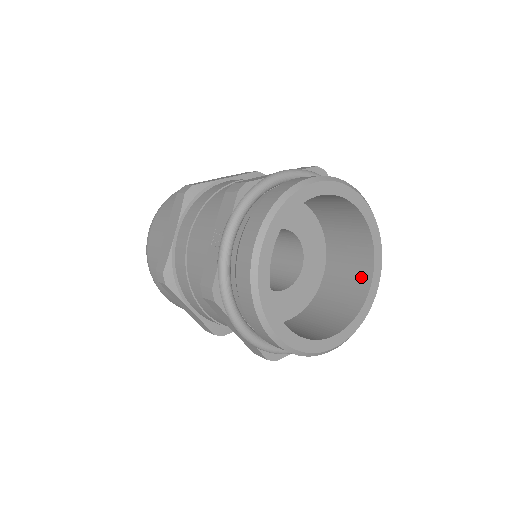
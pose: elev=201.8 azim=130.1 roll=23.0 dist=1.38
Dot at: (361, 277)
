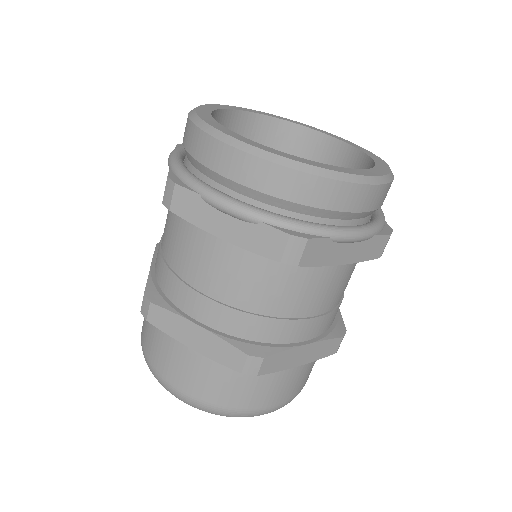
Dot at: occluded
